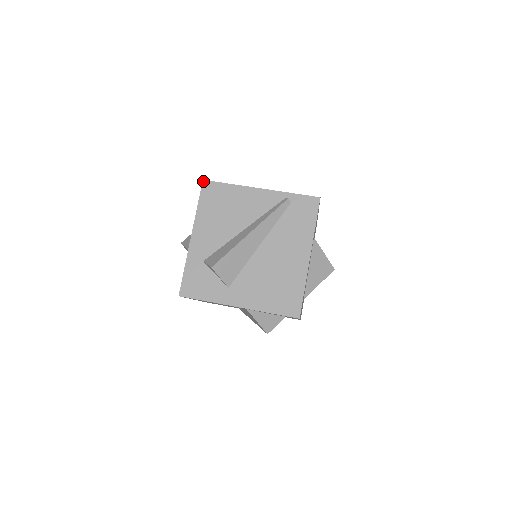
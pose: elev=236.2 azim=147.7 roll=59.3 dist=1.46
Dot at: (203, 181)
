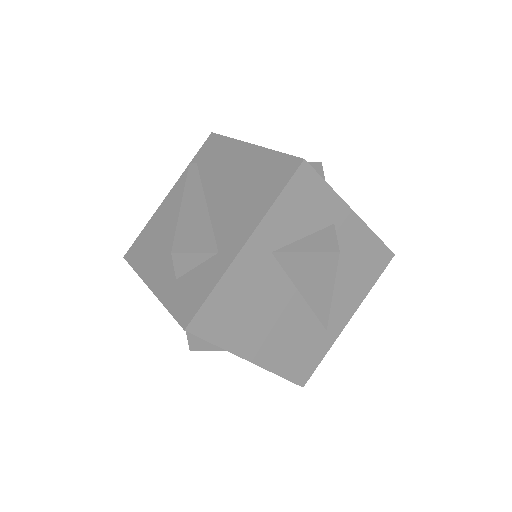
Dot at: (124, 257)
